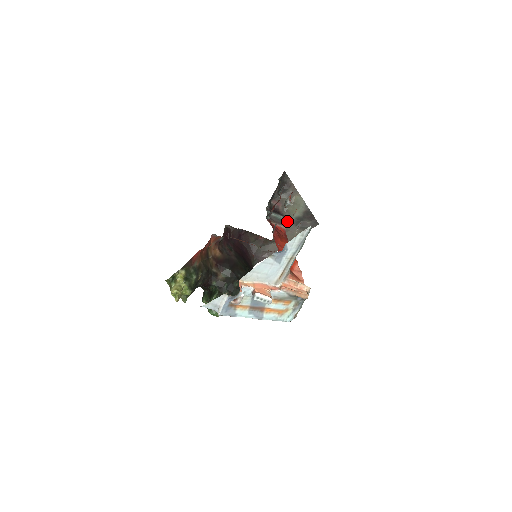
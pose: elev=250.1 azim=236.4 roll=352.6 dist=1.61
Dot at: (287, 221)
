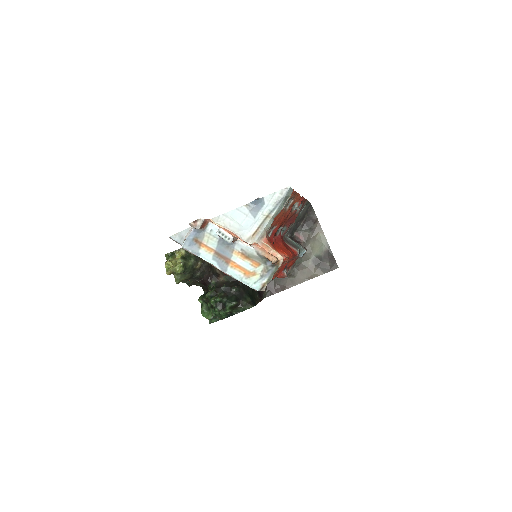
Dot at: (303, 249)
